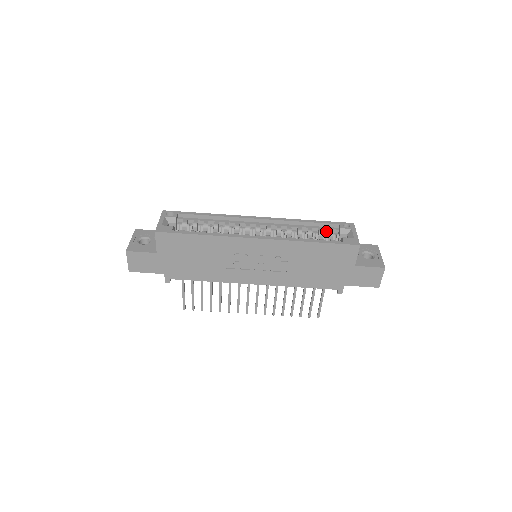
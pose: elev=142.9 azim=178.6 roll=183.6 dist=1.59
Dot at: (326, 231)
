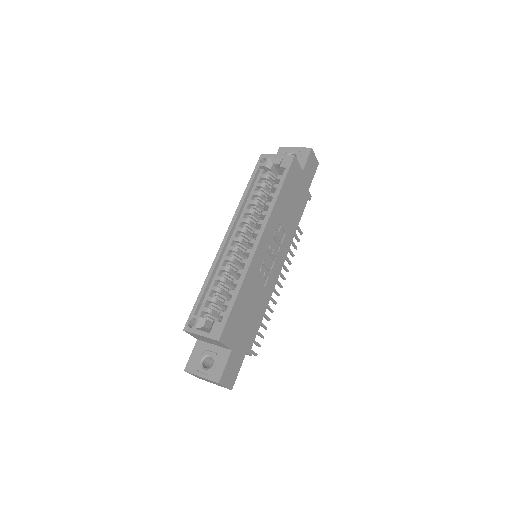
Dot at: (260, 181)
